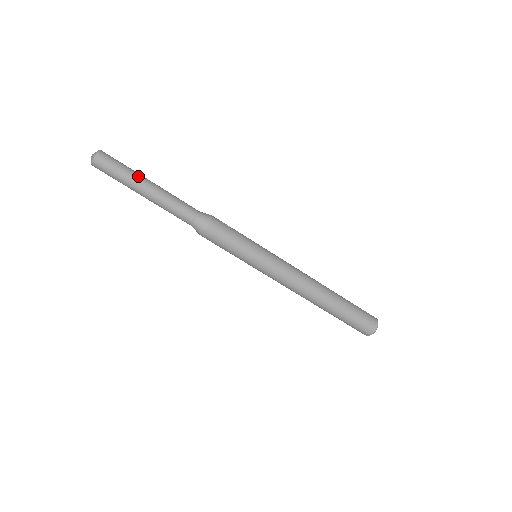
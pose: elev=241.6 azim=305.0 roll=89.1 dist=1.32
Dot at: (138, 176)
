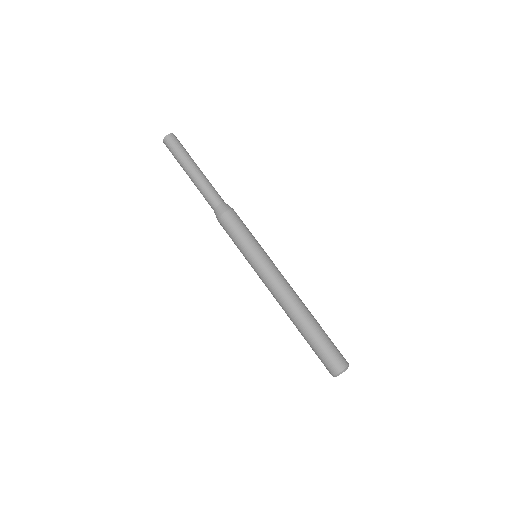
Dot at: (193, 160)
